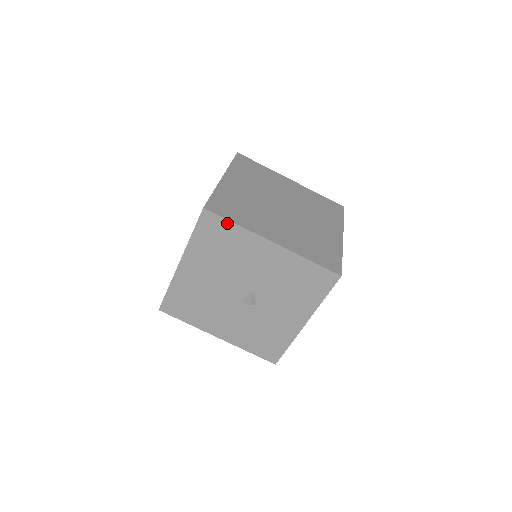
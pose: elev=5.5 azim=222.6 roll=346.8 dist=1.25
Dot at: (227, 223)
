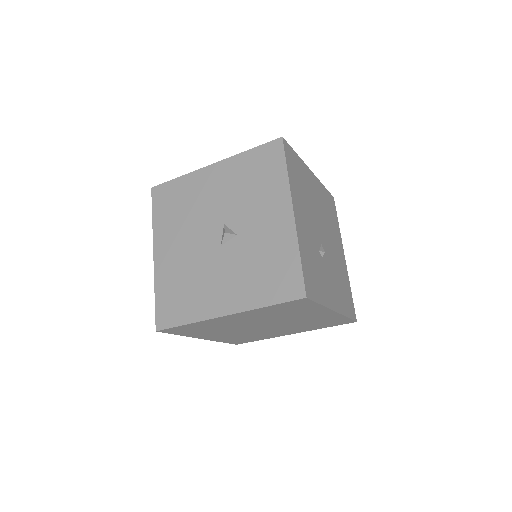
Dot at: (172, 183)
